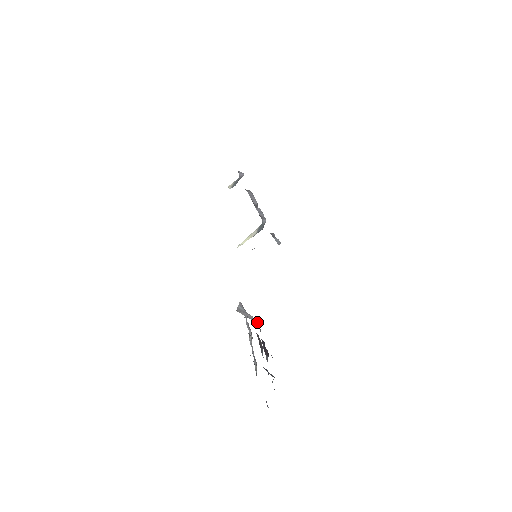
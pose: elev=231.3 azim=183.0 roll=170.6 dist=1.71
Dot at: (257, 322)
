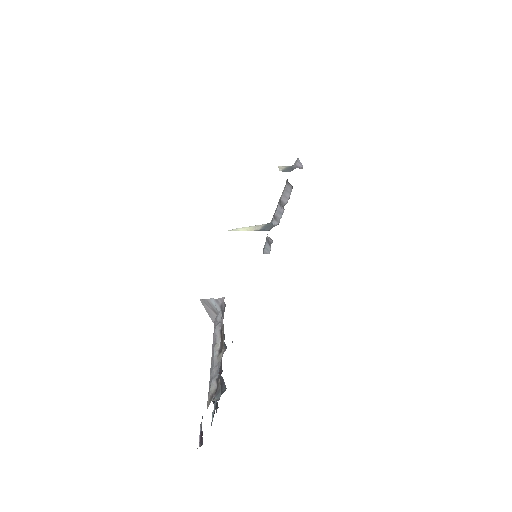
Dot at: occluded
